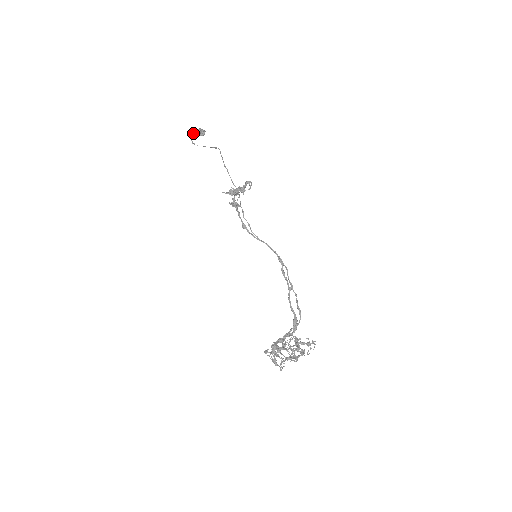
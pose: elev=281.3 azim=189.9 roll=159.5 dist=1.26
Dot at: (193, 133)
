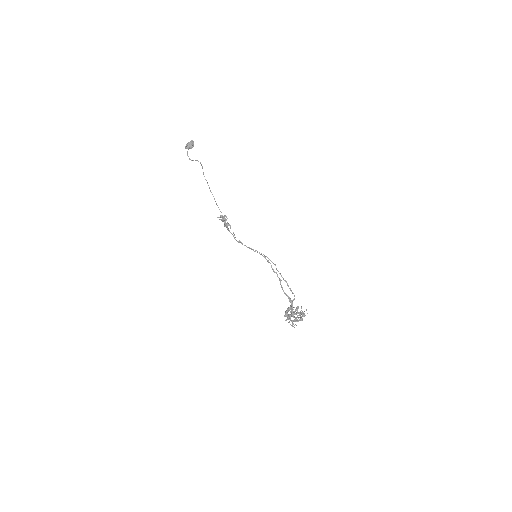
Dot at: occluded
